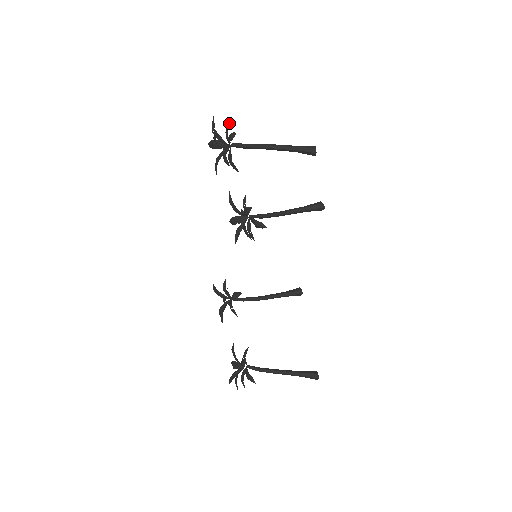
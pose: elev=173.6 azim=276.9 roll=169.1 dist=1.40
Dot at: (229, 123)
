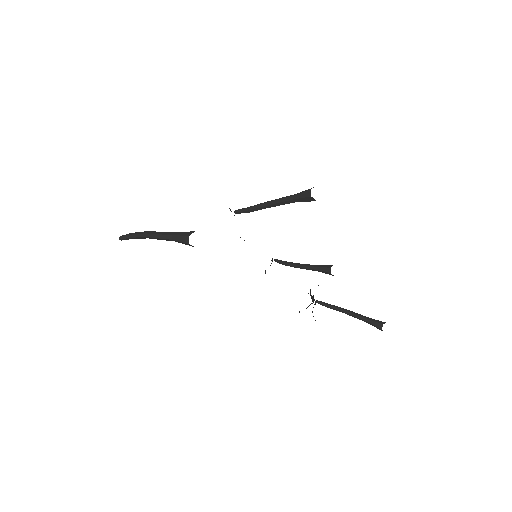
Dot at: occluded
